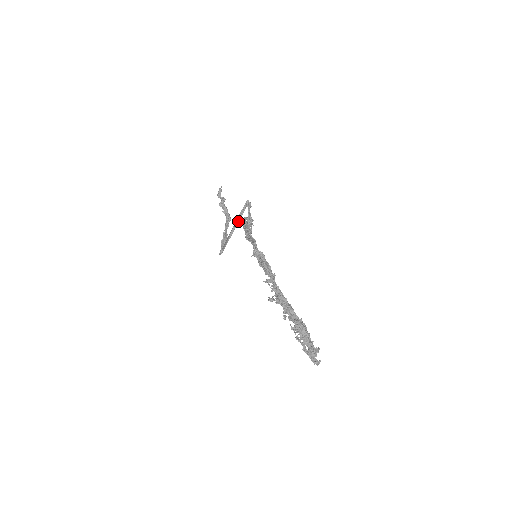
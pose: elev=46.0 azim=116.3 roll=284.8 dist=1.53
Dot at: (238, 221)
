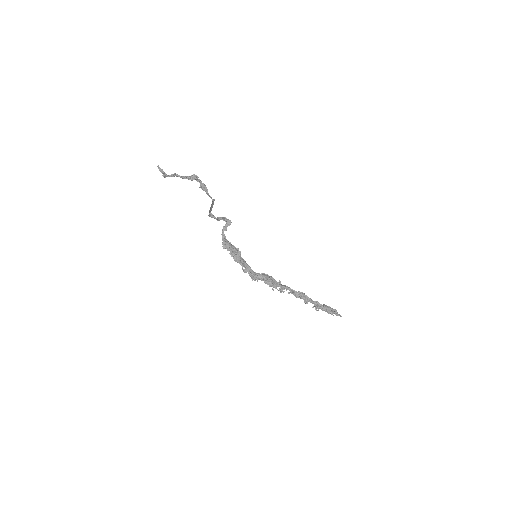
Dot at: (211, 207)
